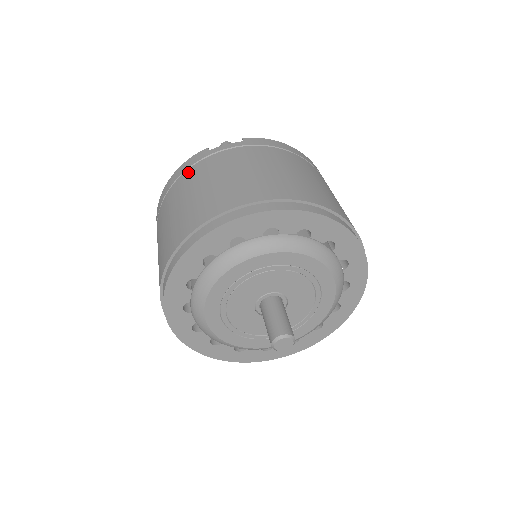
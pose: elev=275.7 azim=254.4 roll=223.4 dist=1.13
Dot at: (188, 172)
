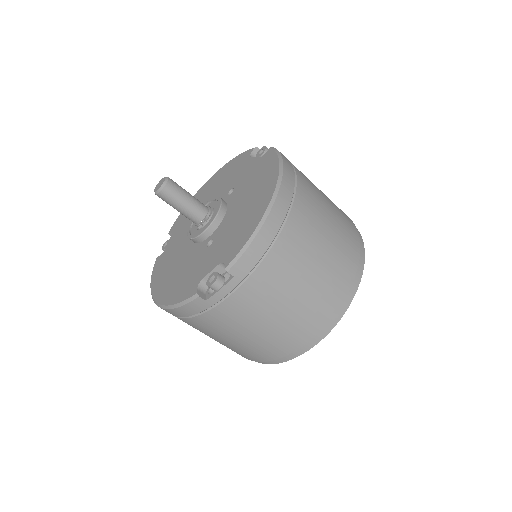
Dot at: (201, 319)
